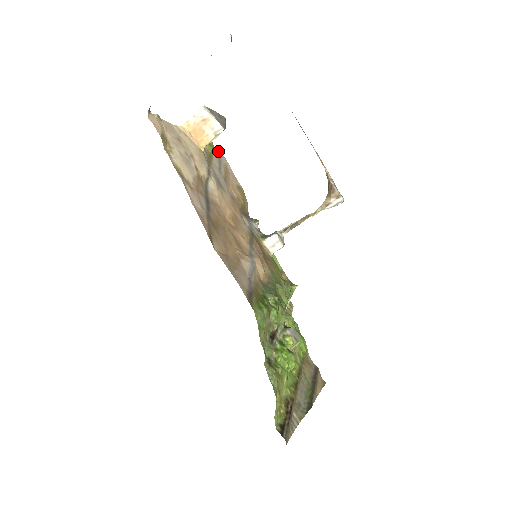
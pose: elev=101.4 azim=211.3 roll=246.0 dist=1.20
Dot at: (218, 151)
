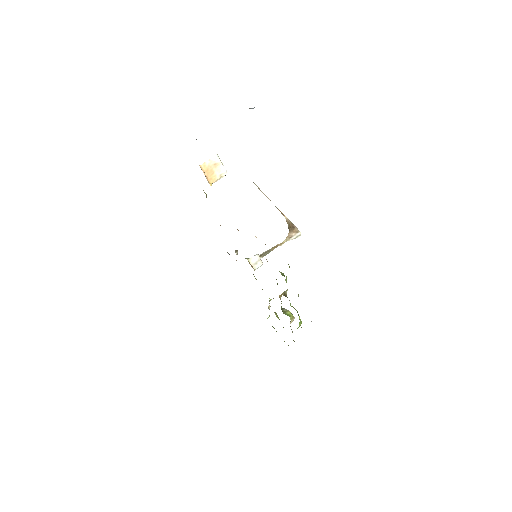
Dot at: occluded
